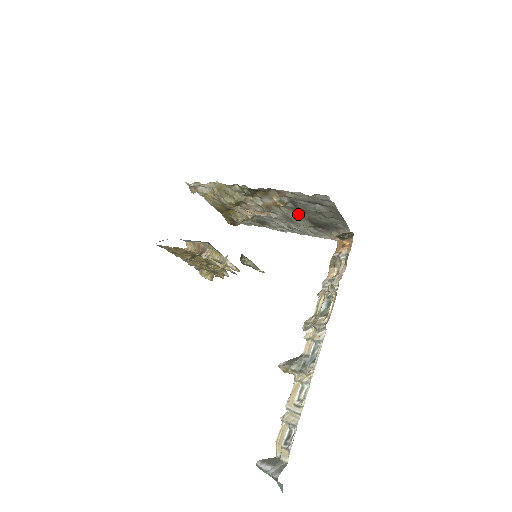
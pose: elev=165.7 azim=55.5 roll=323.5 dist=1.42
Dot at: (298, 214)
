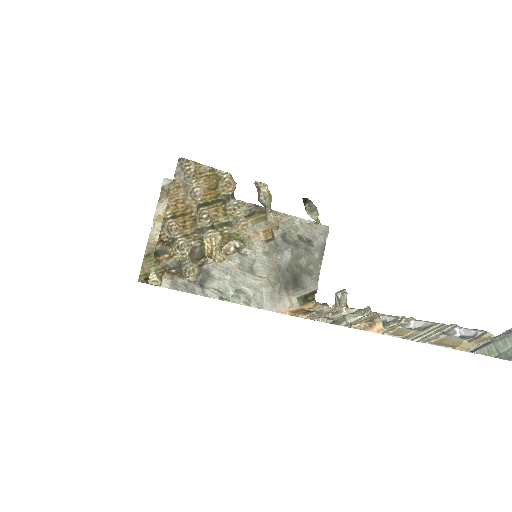
Dot at: (274, 259)
